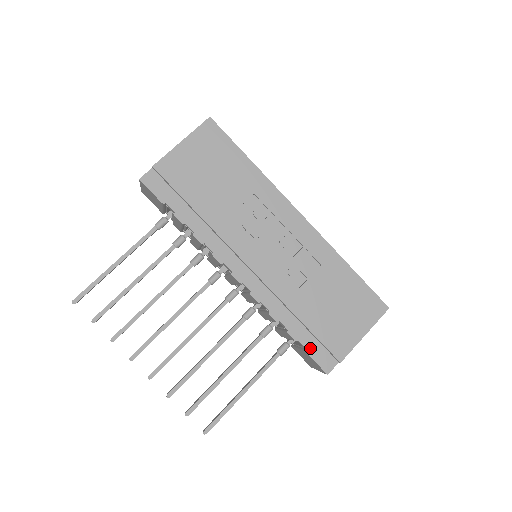
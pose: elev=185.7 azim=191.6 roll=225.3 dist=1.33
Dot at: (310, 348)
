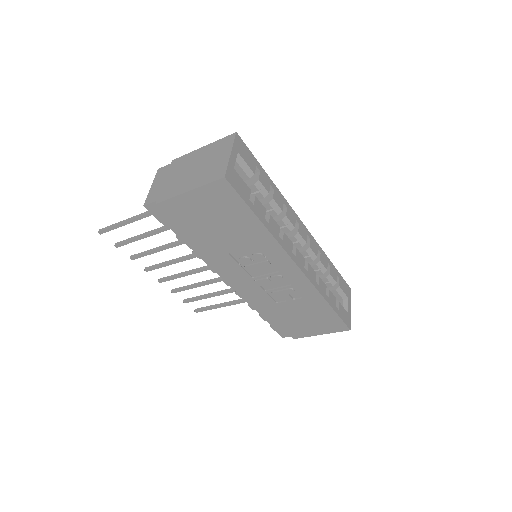
Dot at: (274, 326)
